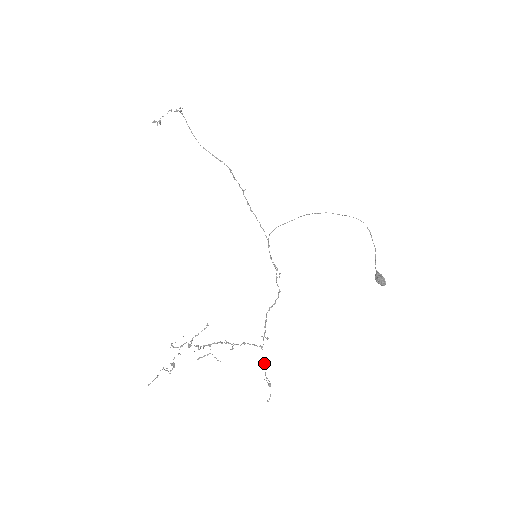
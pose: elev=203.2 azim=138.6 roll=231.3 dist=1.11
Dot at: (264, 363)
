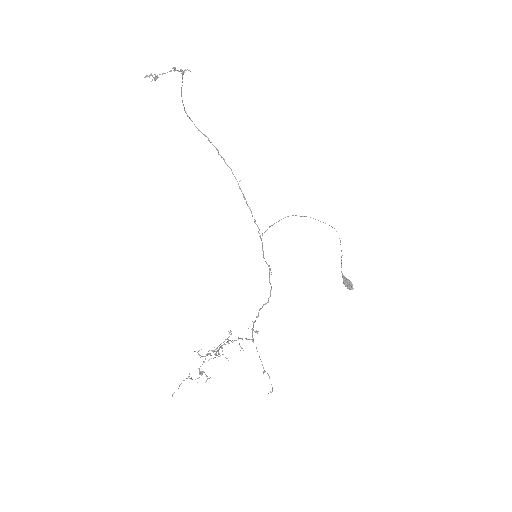
Dot at: (259, 357)
